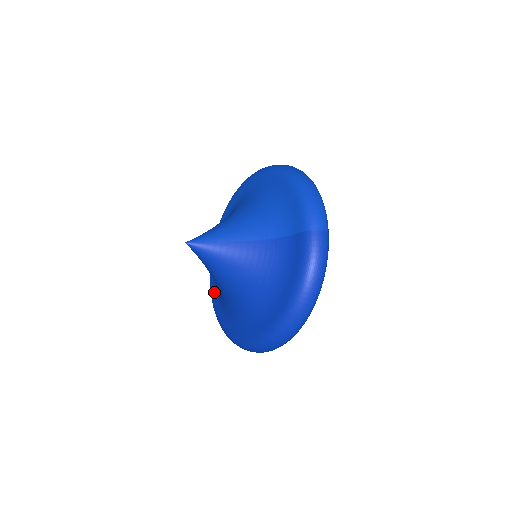
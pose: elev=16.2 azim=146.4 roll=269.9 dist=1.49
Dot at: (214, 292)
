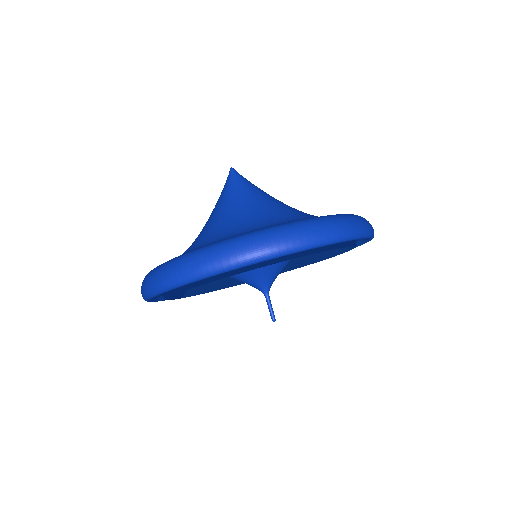
Dot at: occluded
